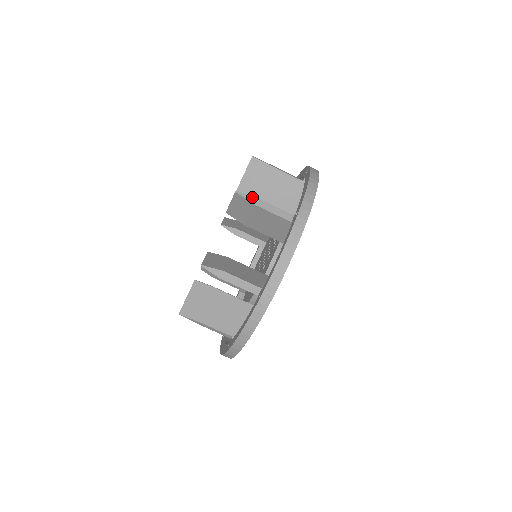
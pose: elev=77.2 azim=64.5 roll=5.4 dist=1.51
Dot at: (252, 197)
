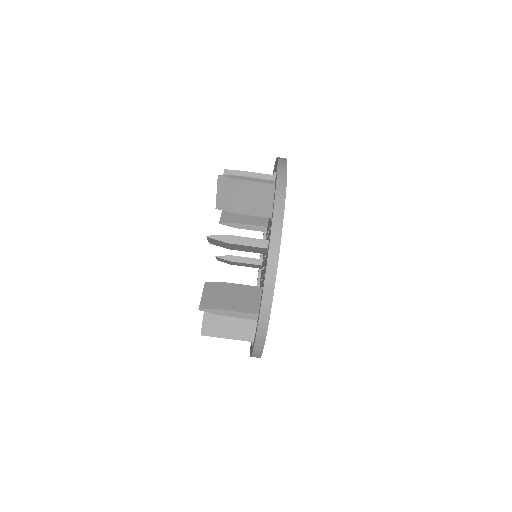
Dot at: (234, 176)
